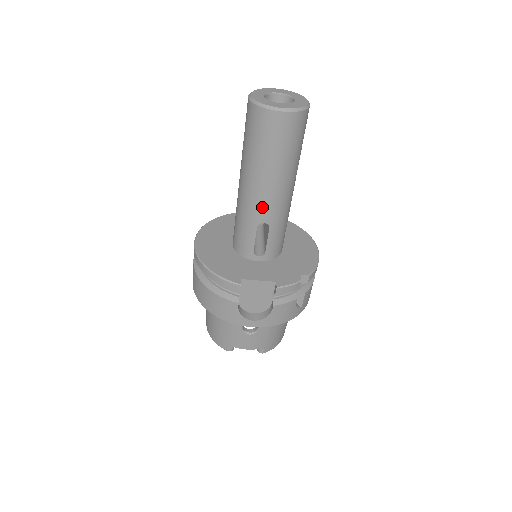
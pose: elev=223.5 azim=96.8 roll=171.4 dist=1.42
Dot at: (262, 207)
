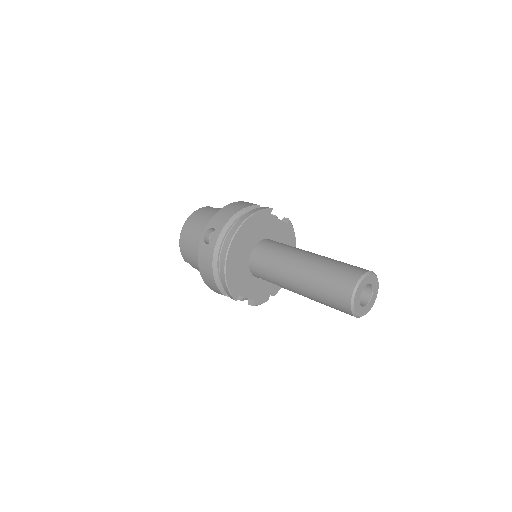
Dot at: occluded
